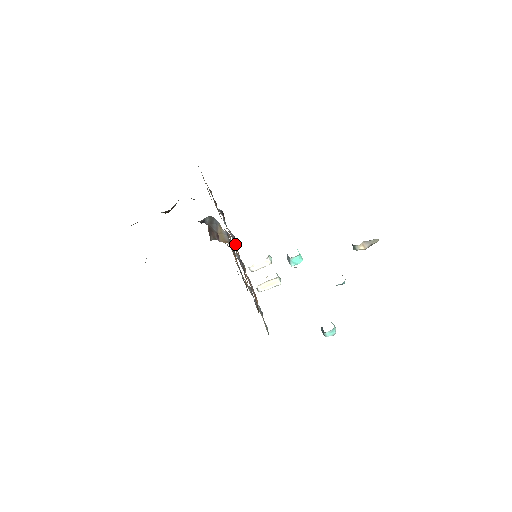
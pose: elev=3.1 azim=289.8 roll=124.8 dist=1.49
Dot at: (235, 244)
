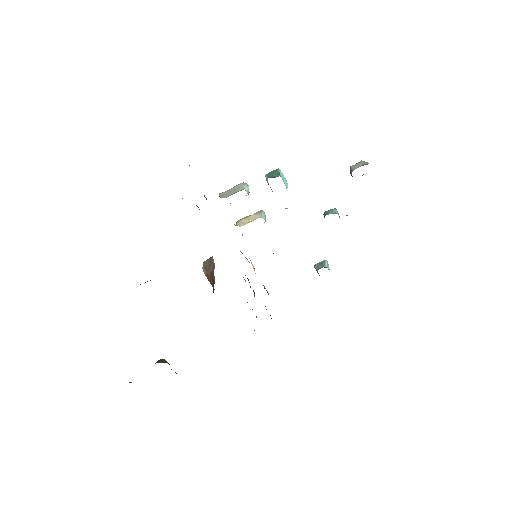
Dot at: occluded
